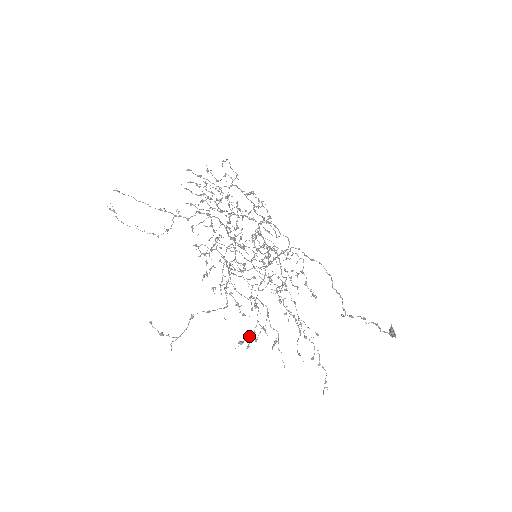
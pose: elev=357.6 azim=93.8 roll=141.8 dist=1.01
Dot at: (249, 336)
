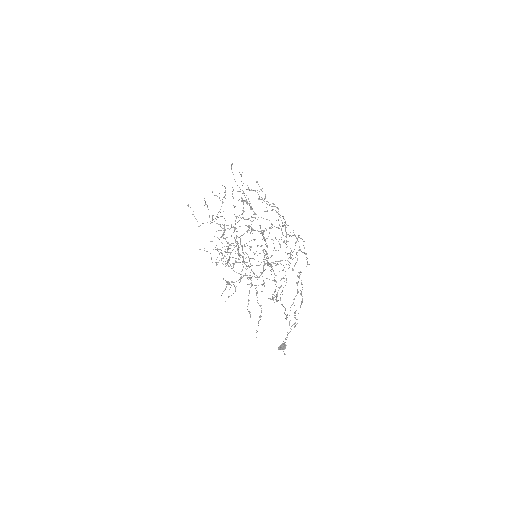
Dot at: occluded
